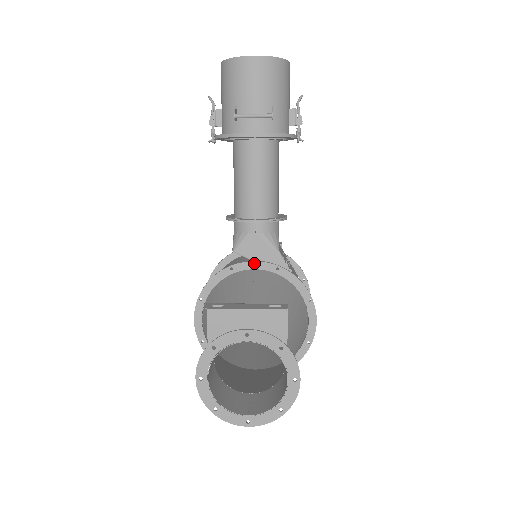
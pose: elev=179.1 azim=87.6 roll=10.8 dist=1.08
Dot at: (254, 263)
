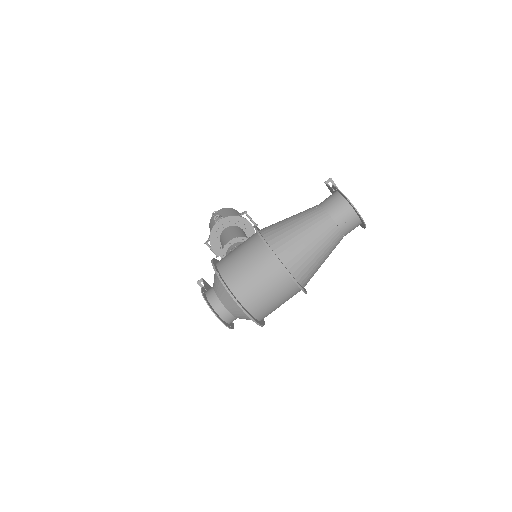
Dot at: occluded
